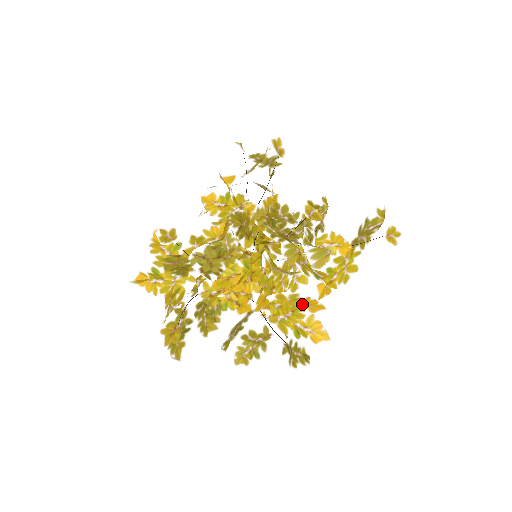
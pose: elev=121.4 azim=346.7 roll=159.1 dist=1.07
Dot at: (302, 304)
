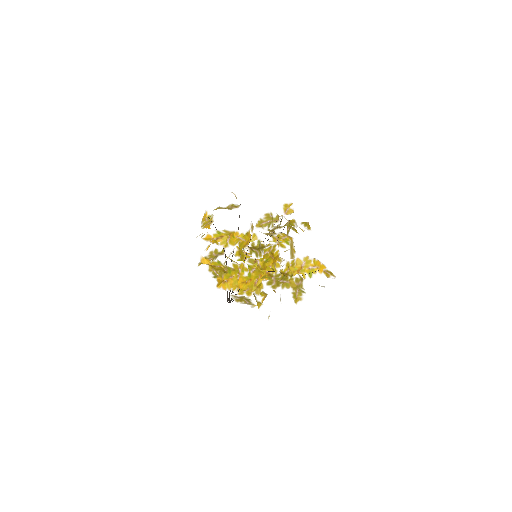
Dot at: occluded
